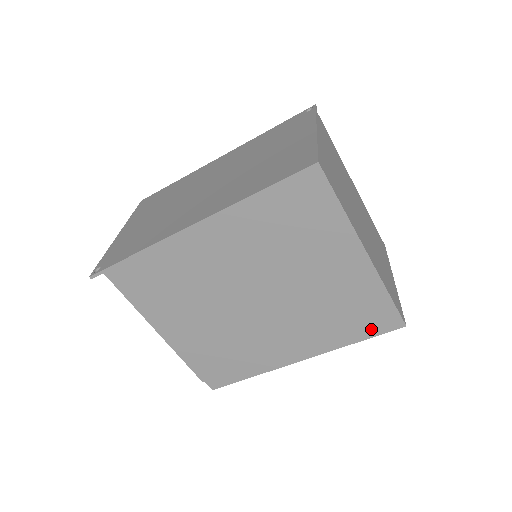
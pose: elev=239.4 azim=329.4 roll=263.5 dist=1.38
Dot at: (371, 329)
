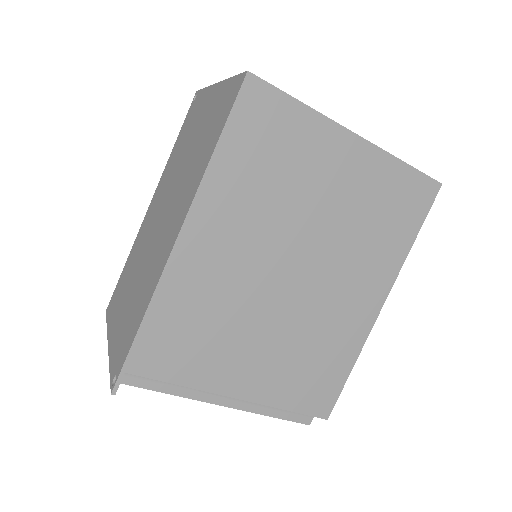
Dot at: (416, 214)
